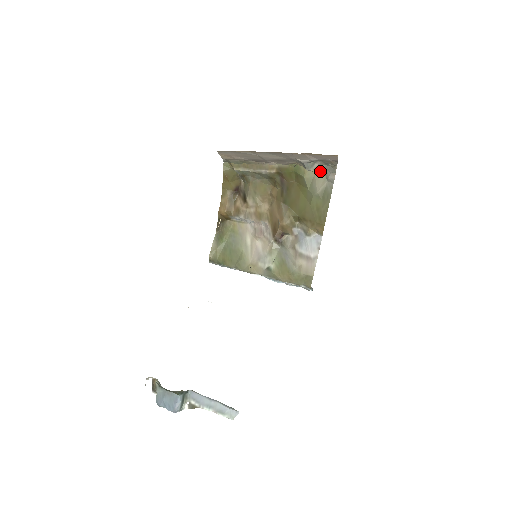
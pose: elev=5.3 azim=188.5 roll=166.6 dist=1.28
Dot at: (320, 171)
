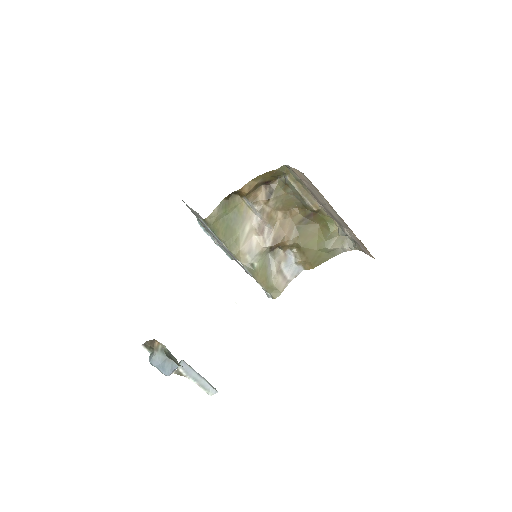
Dot at: (343, 238)
